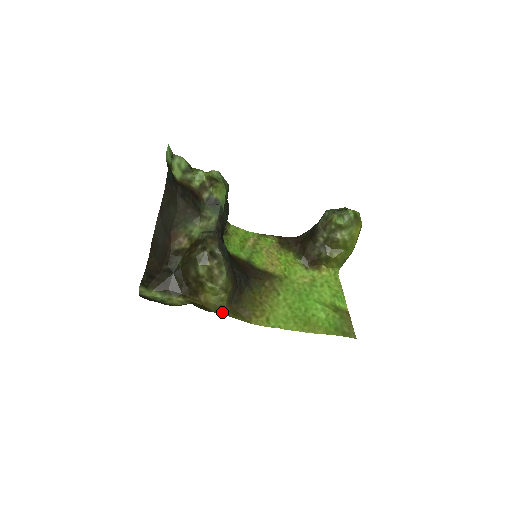
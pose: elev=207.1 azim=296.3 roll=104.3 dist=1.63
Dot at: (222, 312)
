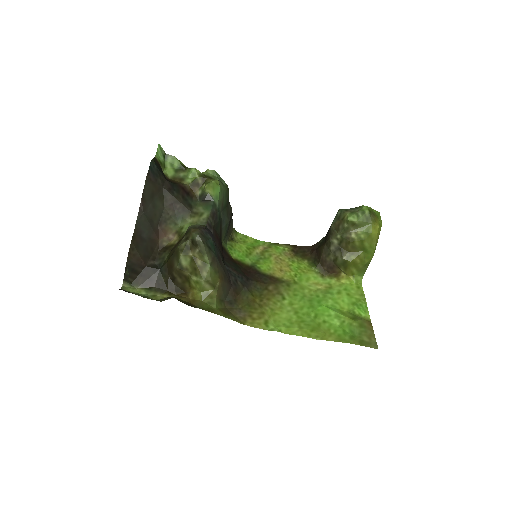
Dot at: (210, 309)
